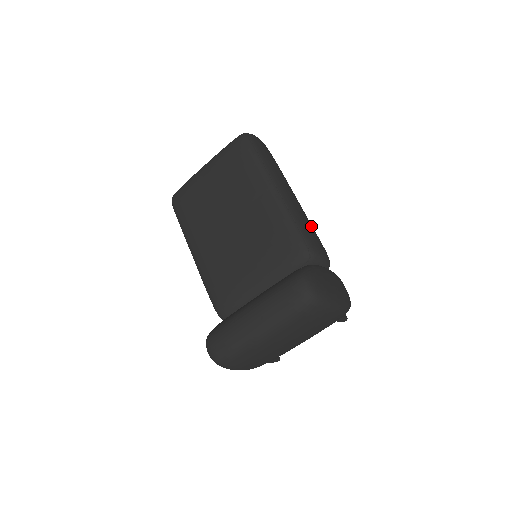
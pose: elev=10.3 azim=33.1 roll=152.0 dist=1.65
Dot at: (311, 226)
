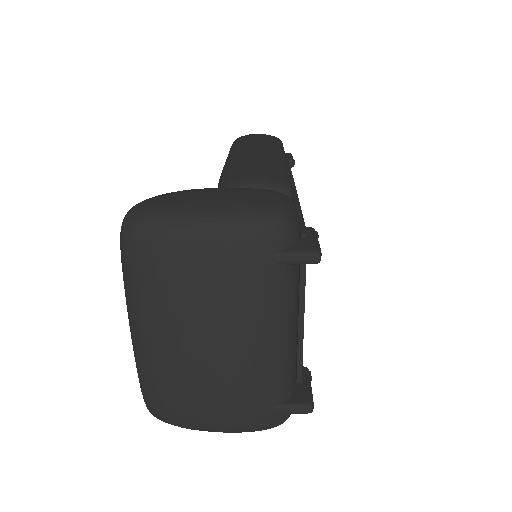
Dot at: (267, 162)
